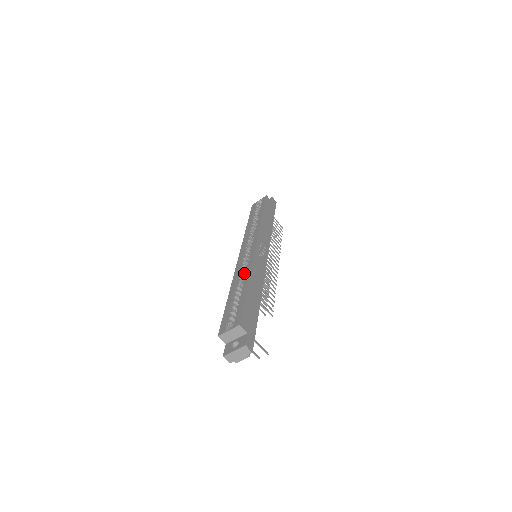
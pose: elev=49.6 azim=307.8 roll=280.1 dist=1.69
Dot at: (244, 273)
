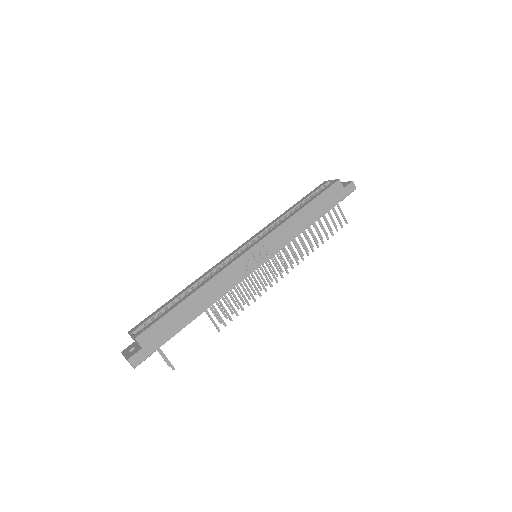
Dot at: occluded
